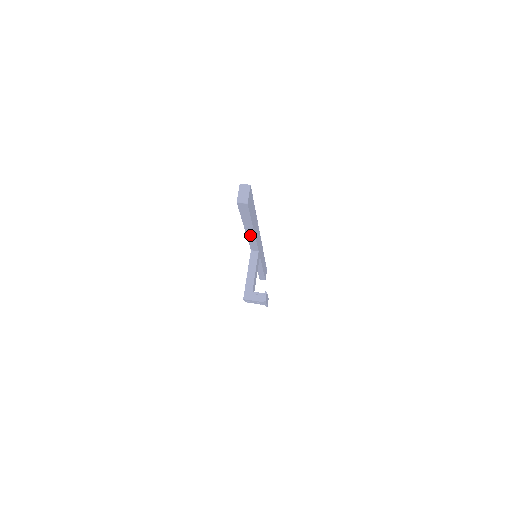
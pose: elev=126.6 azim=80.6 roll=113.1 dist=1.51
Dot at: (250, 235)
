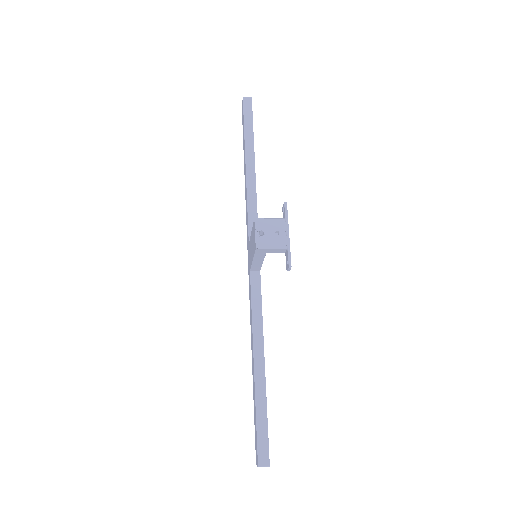
Dot at: (250, 181)
